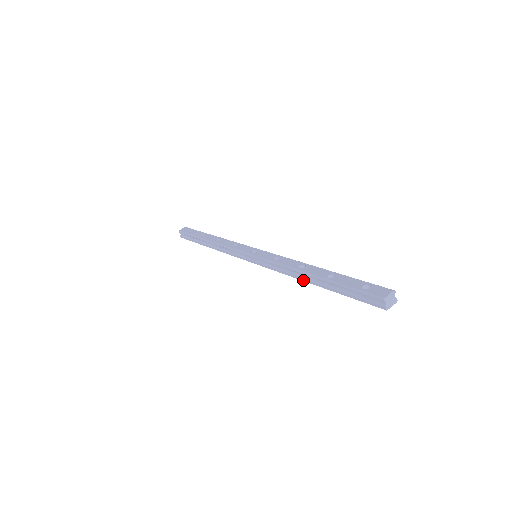
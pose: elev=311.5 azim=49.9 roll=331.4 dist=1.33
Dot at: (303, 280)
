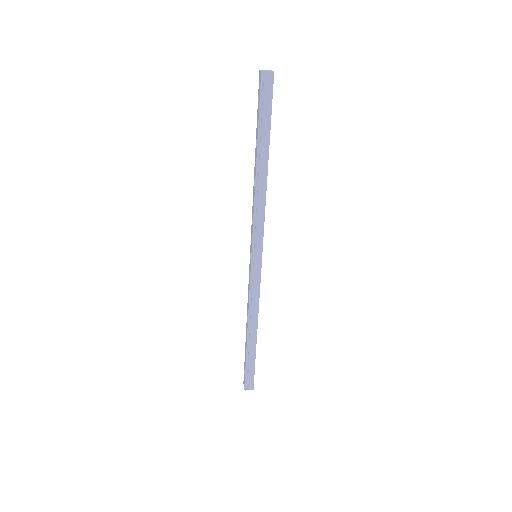
Dot at: (265, 180)
